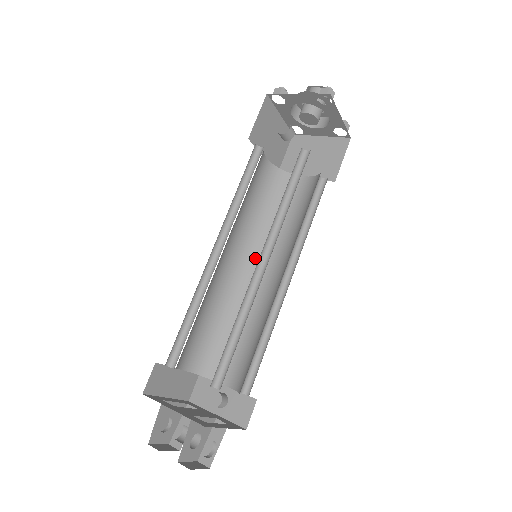
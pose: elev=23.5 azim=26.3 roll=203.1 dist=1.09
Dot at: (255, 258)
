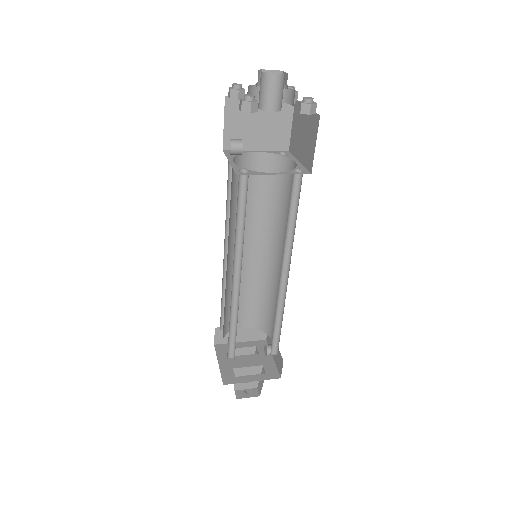
Dot at: (275, 244)
